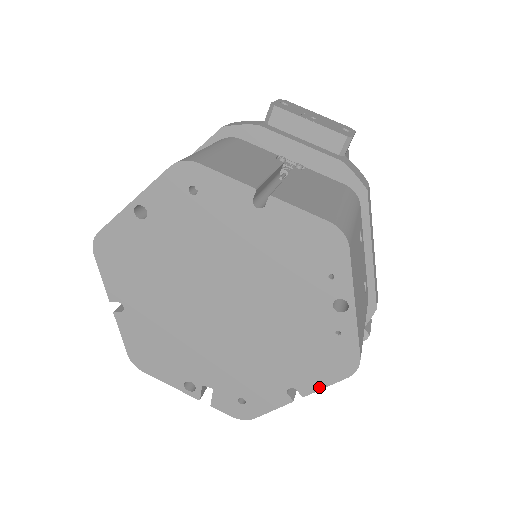
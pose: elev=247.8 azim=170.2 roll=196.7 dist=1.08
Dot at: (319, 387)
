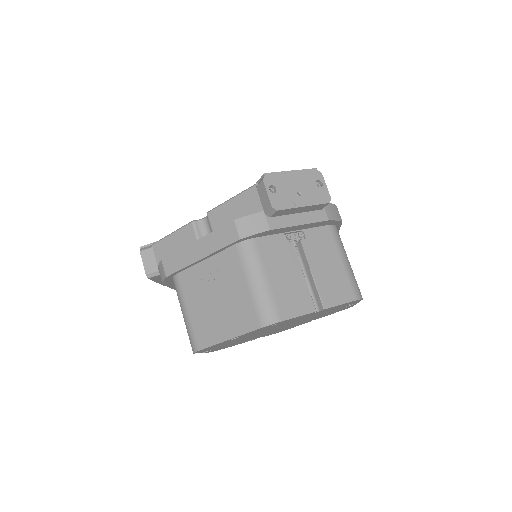
Dot at: occluded
